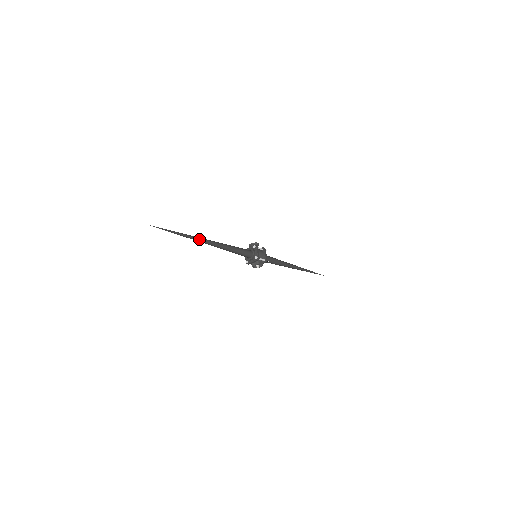
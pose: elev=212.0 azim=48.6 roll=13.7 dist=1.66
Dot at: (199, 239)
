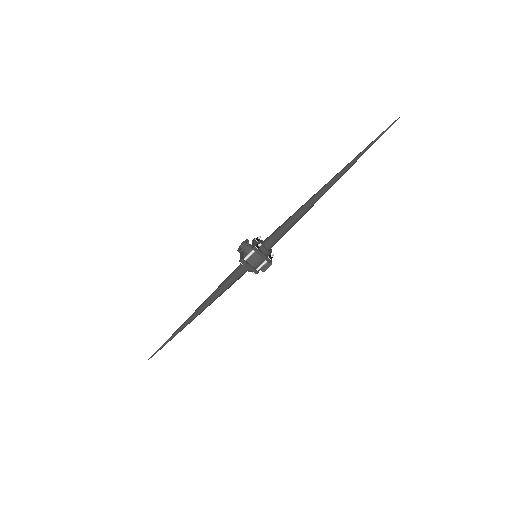
Dot at: (186, 325)
